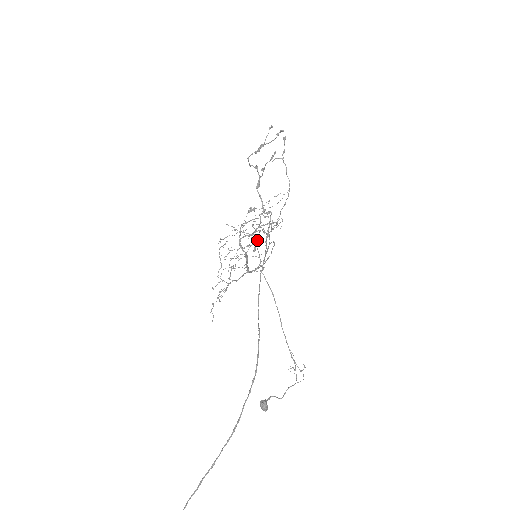
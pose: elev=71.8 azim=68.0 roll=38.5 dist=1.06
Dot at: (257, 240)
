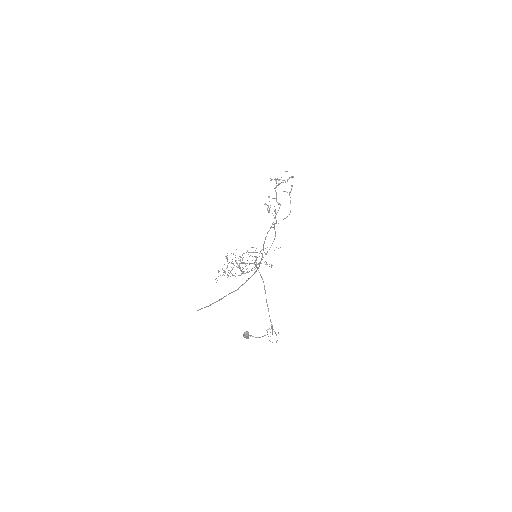
Dot at: occluded
